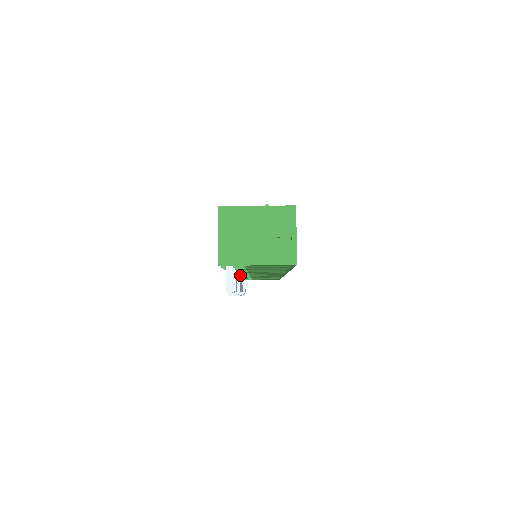
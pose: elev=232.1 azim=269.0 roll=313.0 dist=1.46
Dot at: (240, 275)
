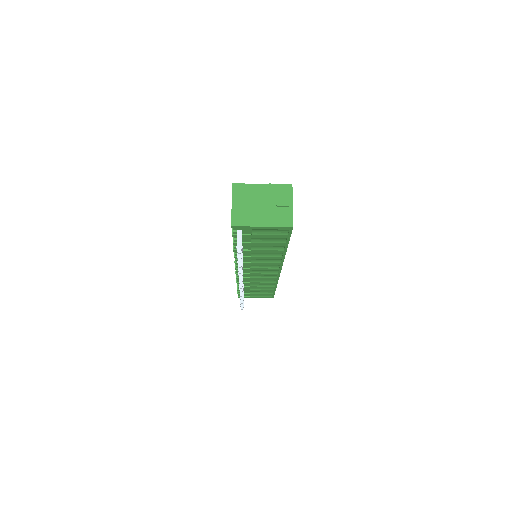
Dot at: occluded
